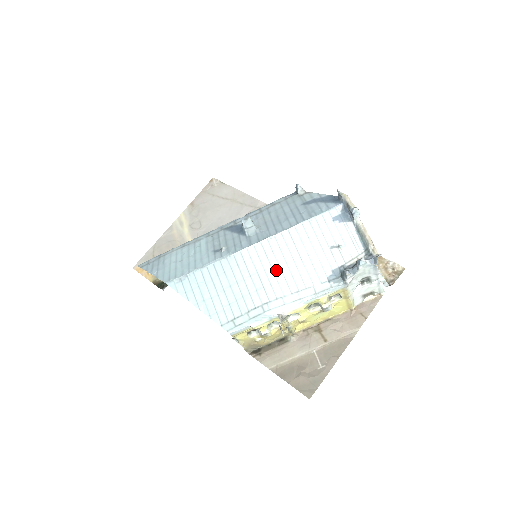
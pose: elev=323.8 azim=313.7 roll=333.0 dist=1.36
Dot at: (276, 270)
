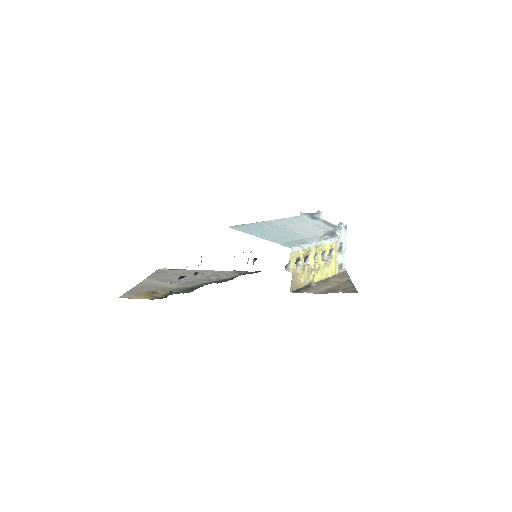
Dot at: (295, 229)
